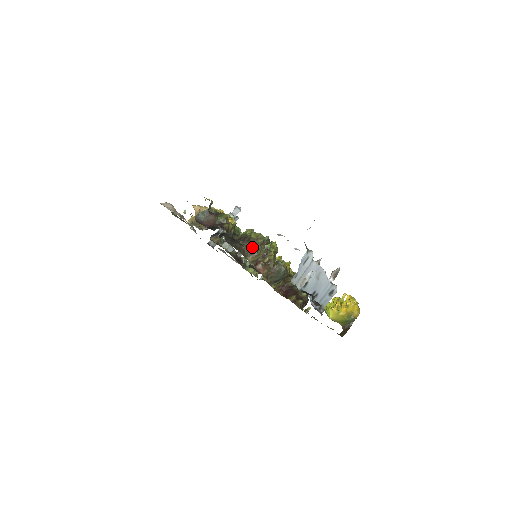
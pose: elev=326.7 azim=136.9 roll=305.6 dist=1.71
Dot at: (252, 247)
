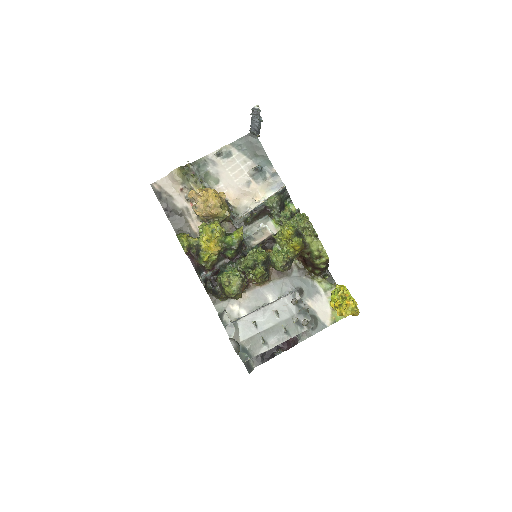
Dot at: (230, 297)
